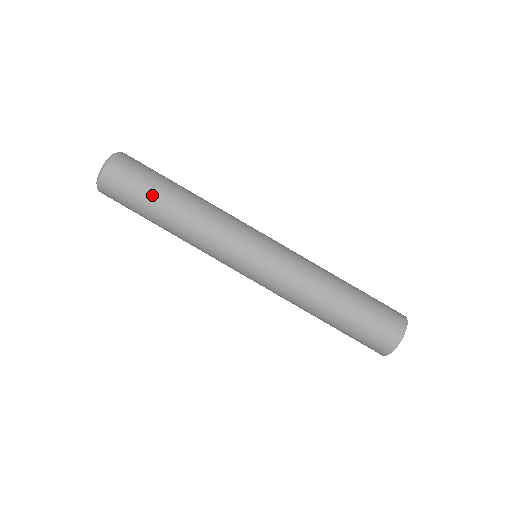
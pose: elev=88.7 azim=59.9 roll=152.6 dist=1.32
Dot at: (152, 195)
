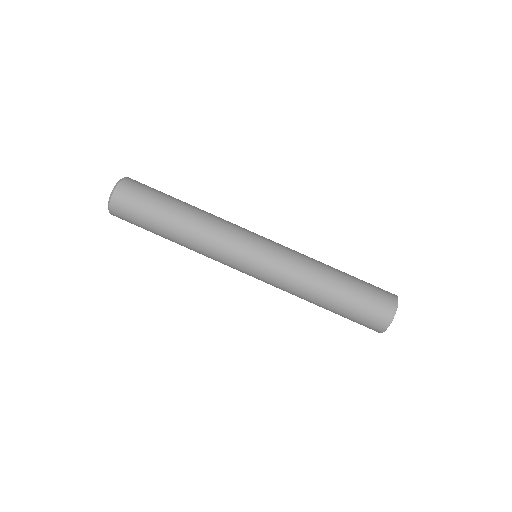
Dot at: (160, 208)
